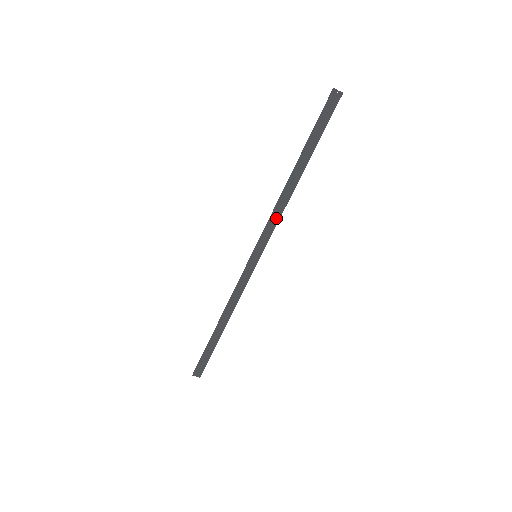
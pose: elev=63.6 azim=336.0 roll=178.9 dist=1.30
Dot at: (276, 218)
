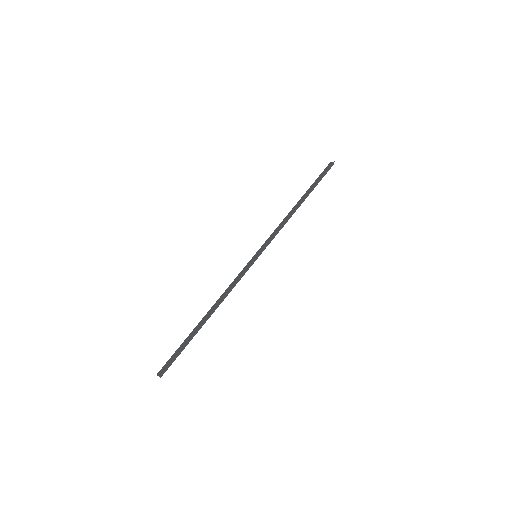
Dot at: (278, 229)
